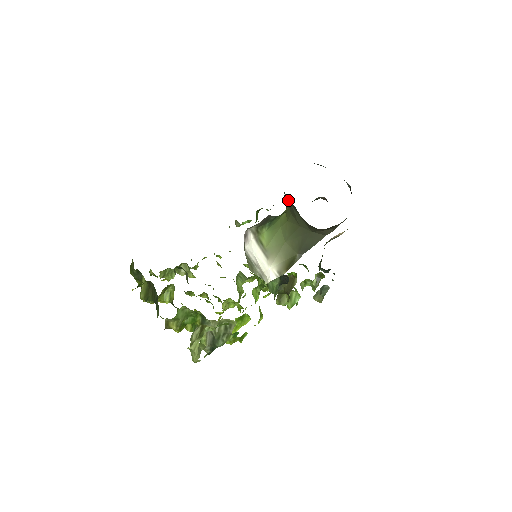
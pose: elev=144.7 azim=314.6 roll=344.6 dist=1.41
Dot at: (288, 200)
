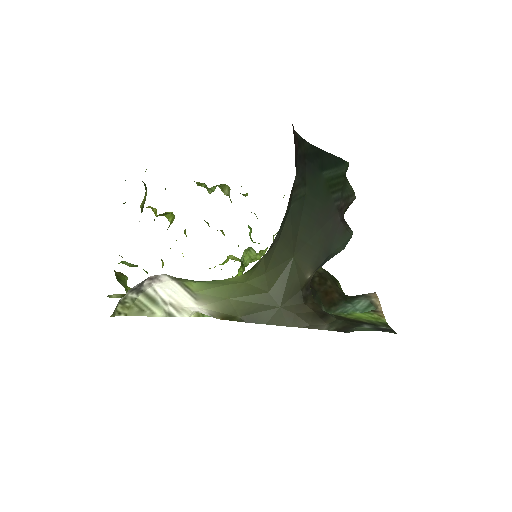
Dot at: (287, 251)
